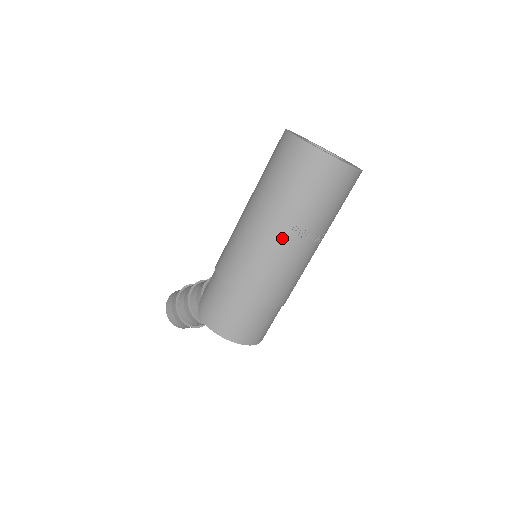
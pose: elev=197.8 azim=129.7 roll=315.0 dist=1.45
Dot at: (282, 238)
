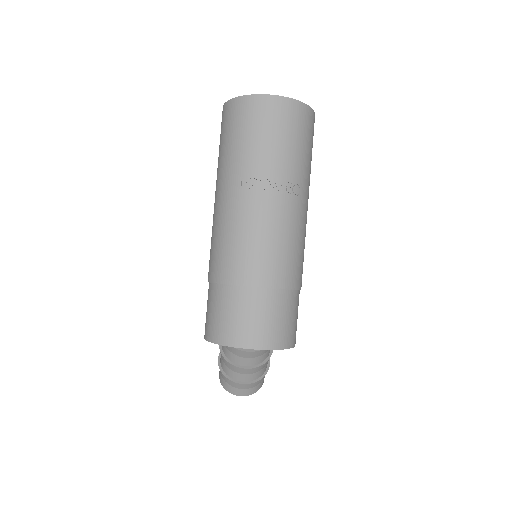
Dot at: (236, 198)
